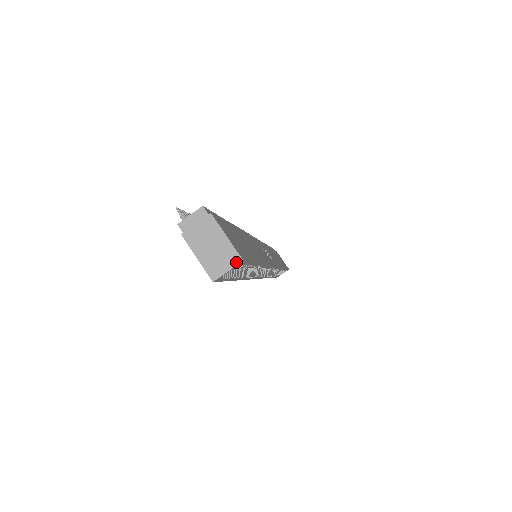
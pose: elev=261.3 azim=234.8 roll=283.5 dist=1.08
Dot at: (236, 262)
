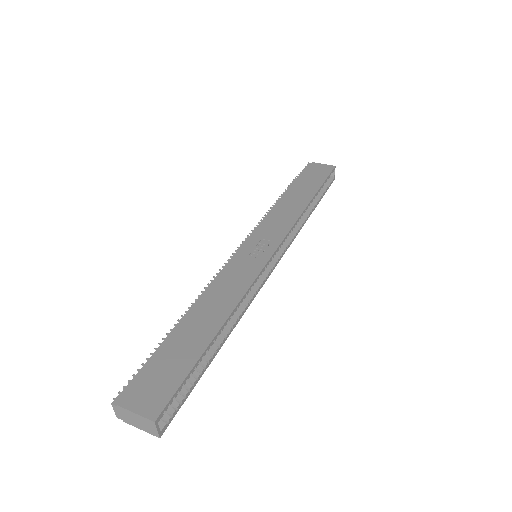
Dot at: (153, 424)
